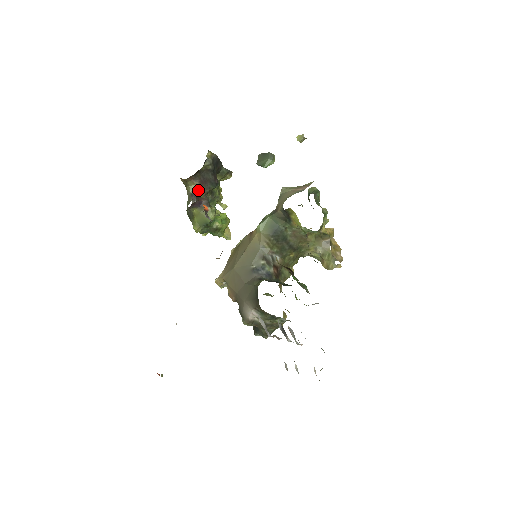
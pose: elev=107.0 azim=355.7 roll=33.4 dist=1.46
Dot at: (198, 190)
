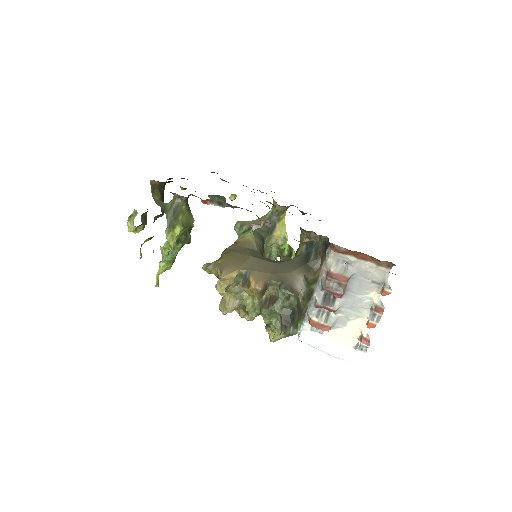
Dot at: occluded
